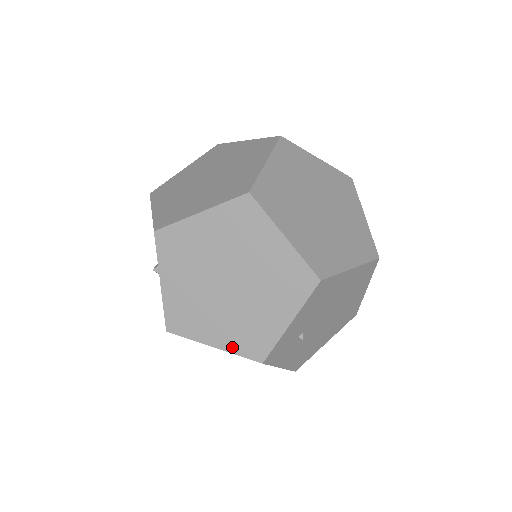
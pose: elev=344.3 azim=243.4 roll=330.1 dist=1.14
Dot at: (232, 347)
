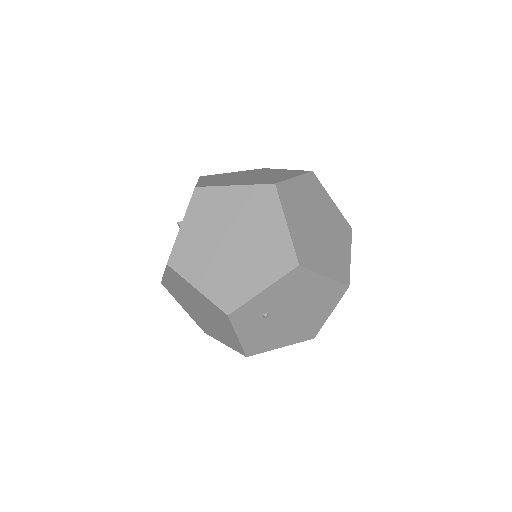
Dot at: (211, 294)
